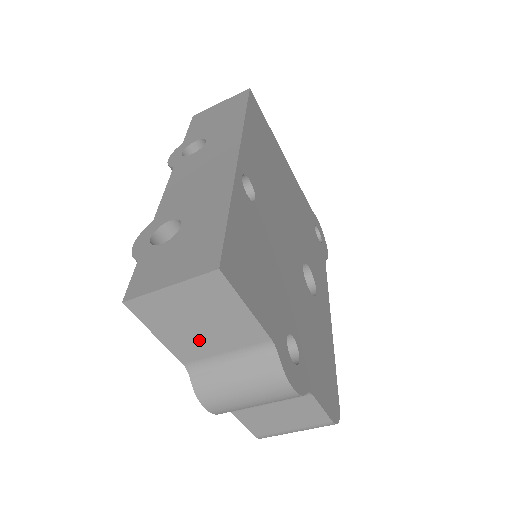
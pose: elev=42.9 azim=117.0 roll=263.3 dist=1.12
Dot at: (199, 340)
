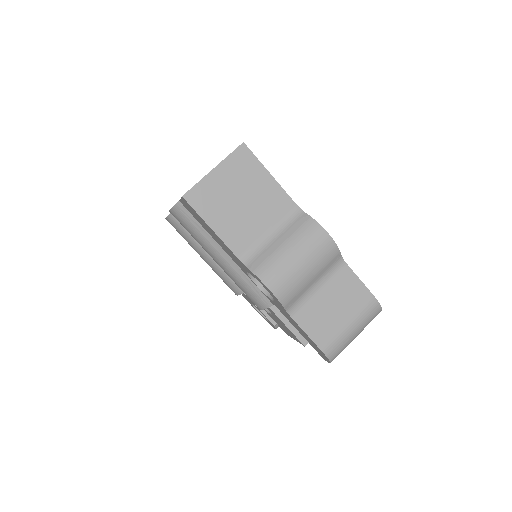
Dot at: (245, 222)
